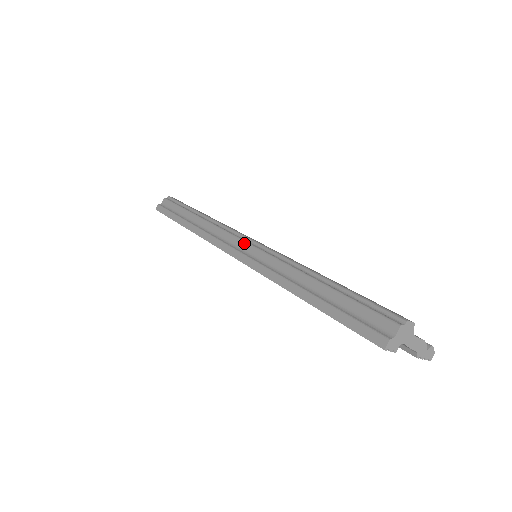
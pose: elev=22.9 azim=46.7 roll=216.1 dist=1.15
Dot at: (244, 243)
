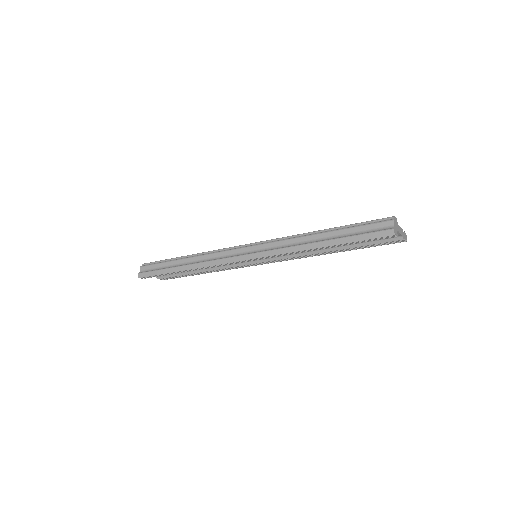
Dot at: (249, 247)
